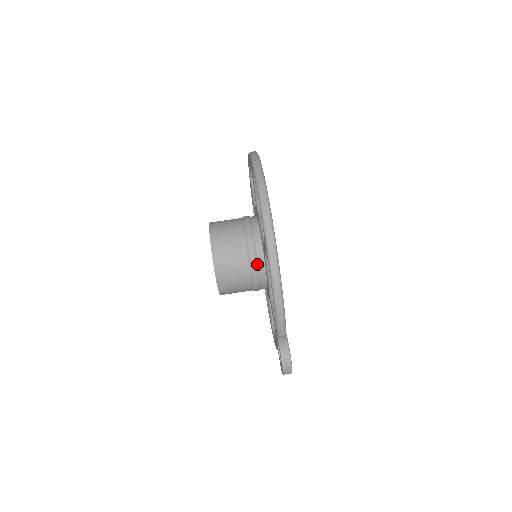
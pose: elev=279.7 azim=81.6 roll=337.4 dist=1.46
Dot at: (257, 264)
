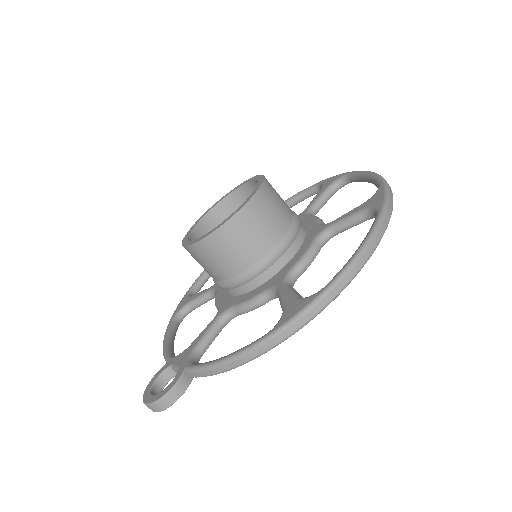
Dot at: (252, 278)
